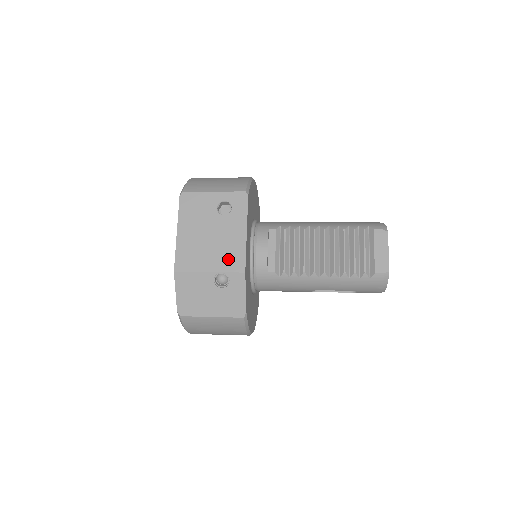
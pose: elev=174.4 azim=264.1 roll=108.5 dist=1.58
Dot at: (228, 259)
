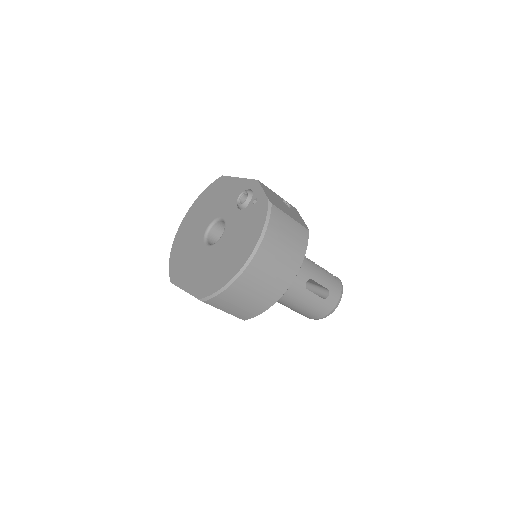
Dot at: occluded
